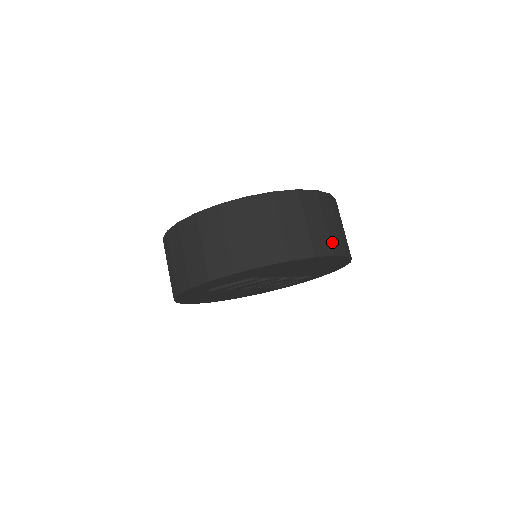
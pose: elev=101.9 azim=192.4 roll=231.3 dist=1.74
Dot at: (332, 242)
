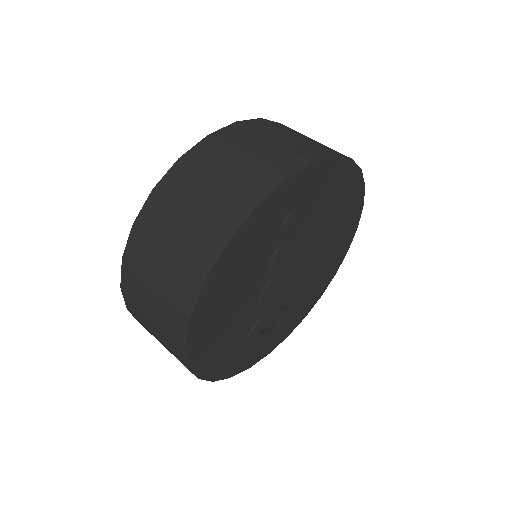
Dot at: occluded
